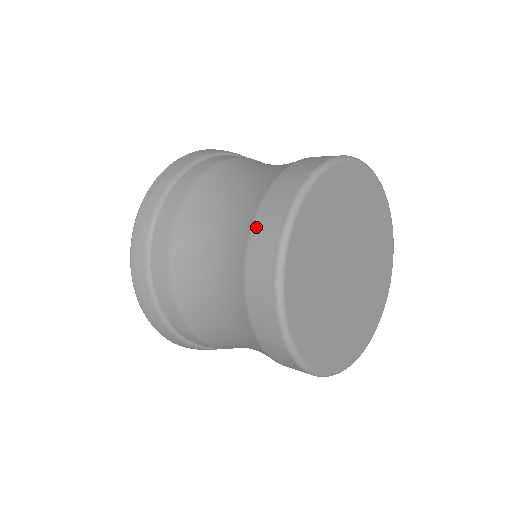
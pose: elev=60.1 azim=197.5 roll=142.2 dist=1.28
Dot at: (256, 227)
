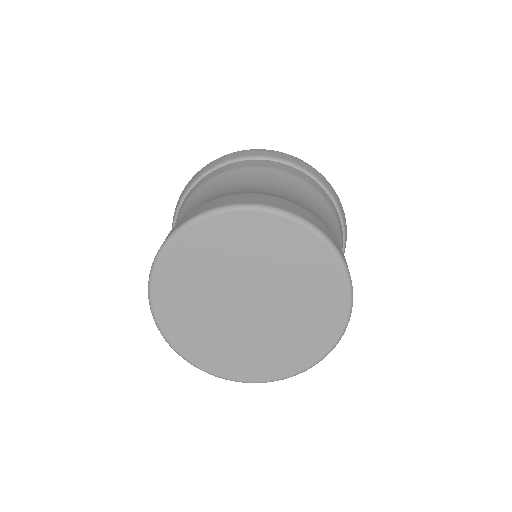
Dot at: (223, 197)
